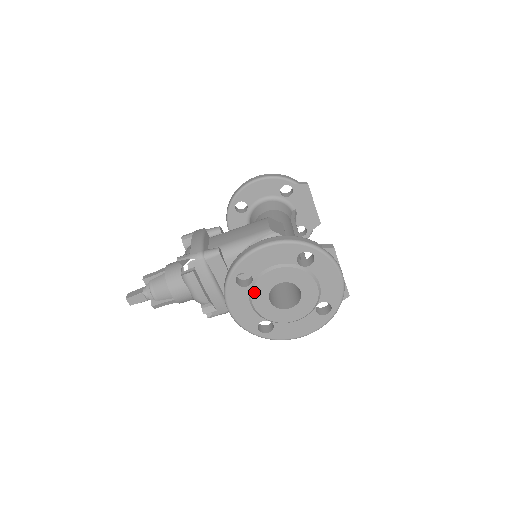
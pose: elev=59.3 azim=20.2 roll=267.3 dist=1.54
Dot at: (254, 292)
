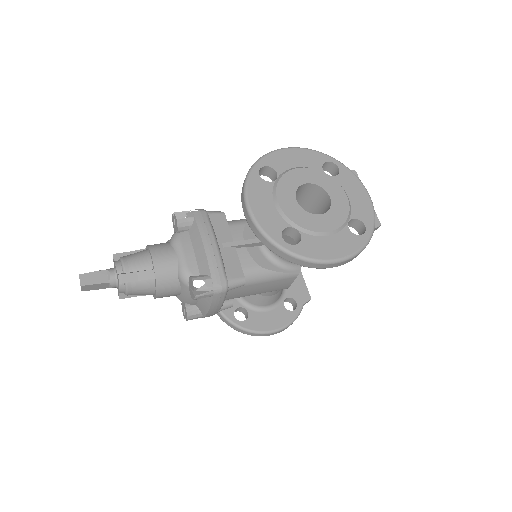
Dot at: (279, 187)
